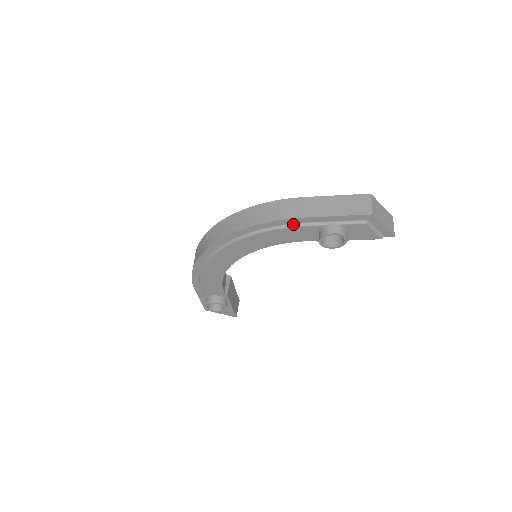
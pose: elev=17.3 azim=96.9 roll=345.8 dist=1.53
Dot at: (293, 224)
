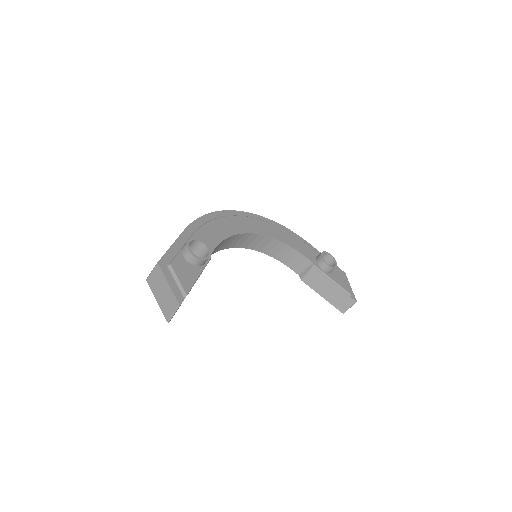
Dot at: (302, 242)
